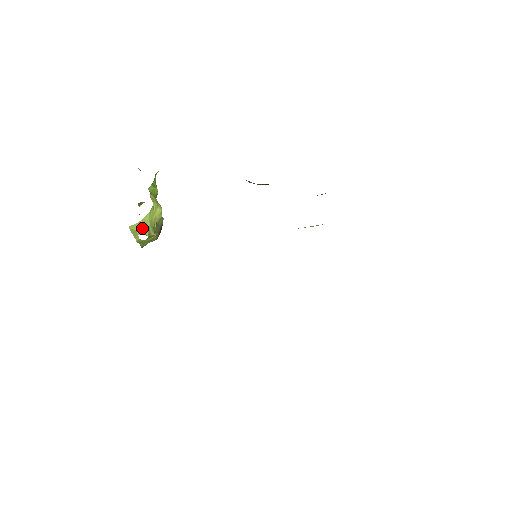
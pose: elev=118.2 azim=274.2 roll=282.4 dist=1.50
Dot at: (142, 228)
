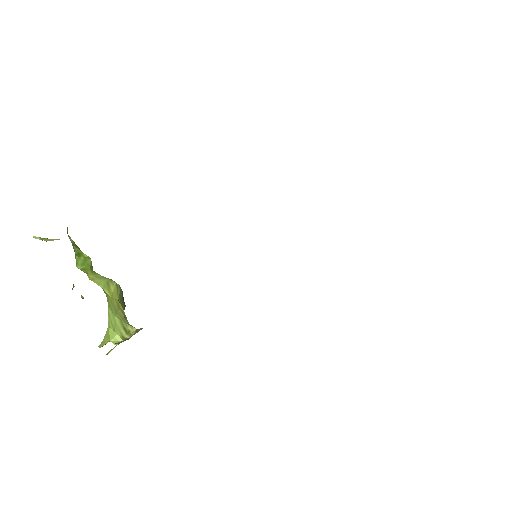
Dot at: (115, 334)
